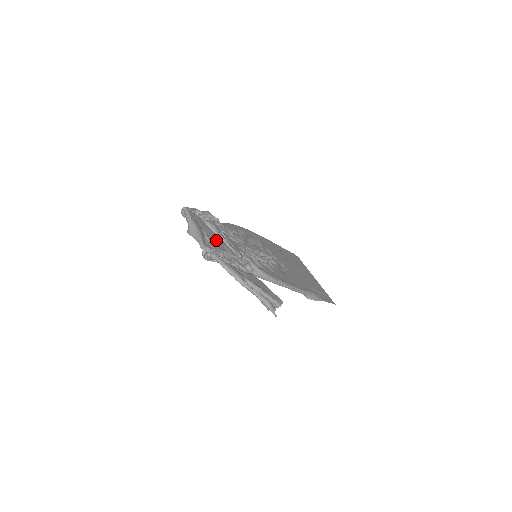
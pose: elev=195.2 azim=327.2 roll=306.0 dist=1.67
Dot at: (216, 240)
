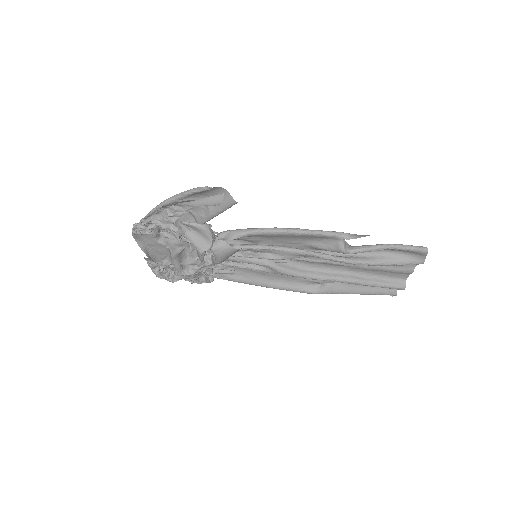
Dot at: (169, 243)
